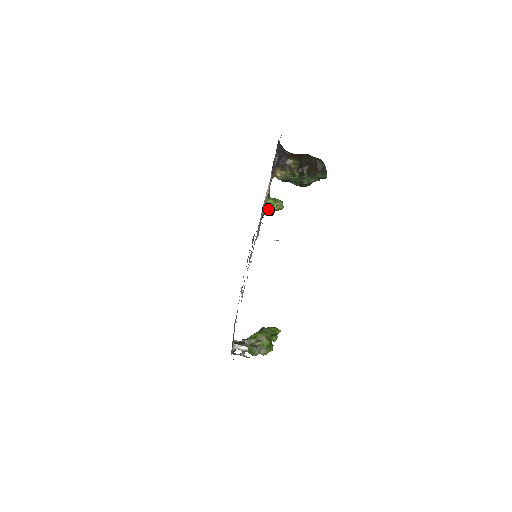
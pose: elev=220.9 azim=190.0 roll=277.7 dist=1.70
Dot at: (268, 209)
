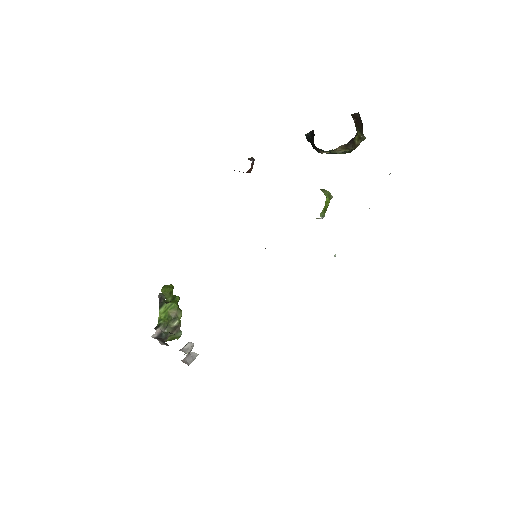
Dot at: (324, 212)
